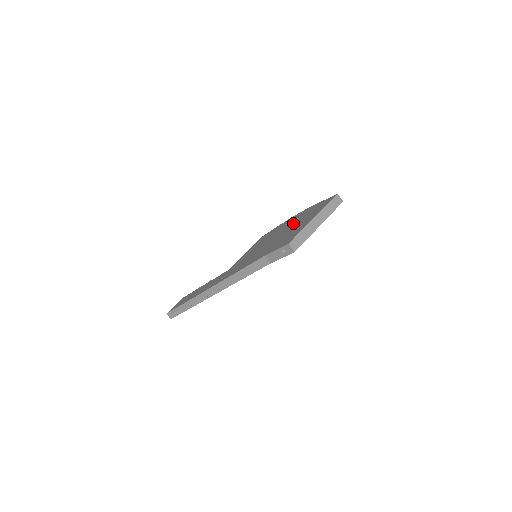
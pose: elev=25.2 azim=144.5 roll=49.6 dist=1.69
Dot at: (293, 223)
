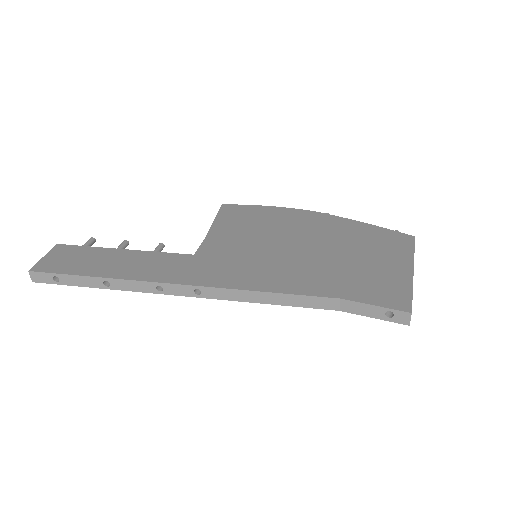
Dot at: (331, 237)
